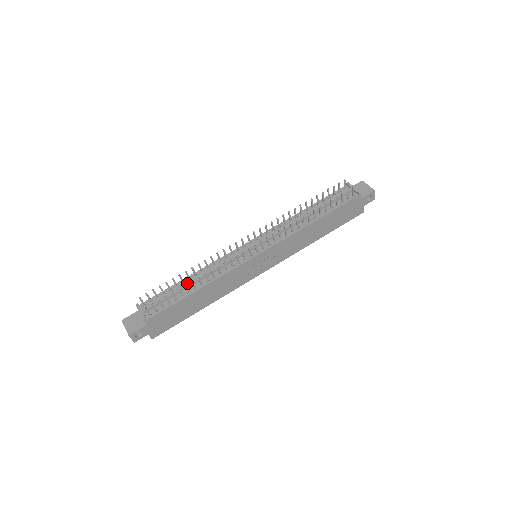
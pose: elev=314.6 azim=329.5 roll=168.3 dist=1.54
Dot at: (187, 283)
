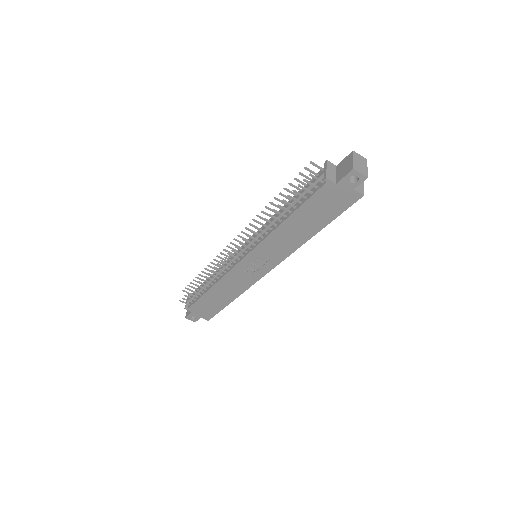
Dot at: occluded
